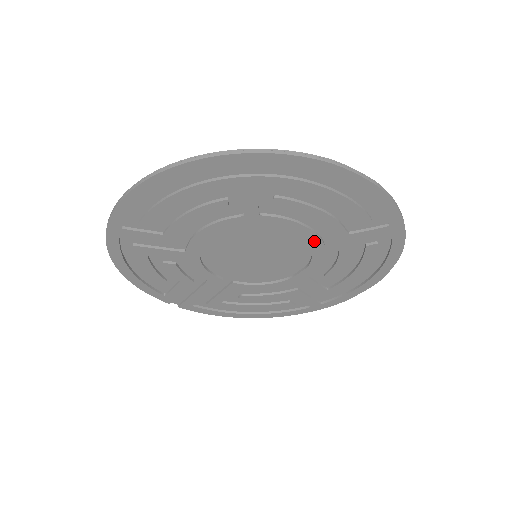
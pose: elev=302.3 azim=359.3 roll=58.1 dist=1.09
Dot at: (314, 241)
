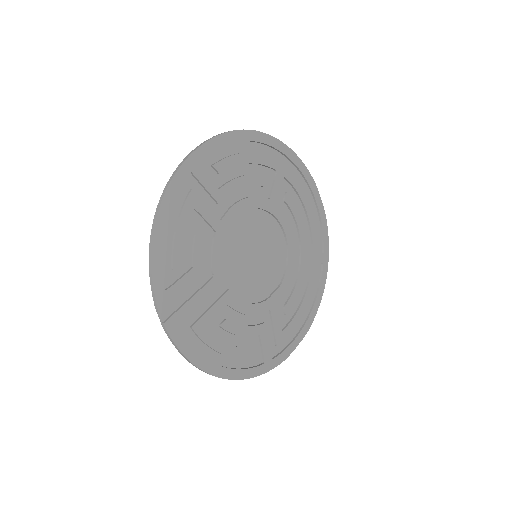
Dot at: (291, 251)
